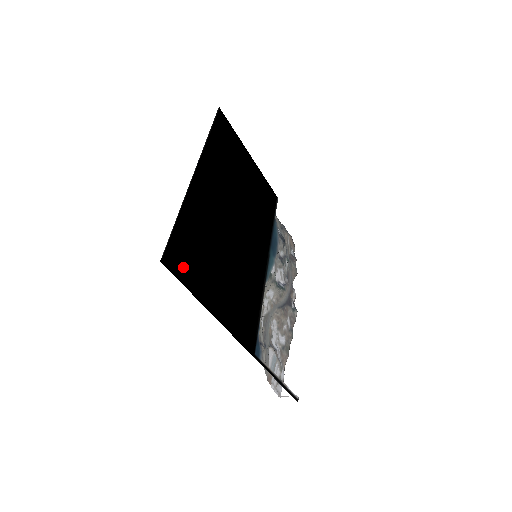
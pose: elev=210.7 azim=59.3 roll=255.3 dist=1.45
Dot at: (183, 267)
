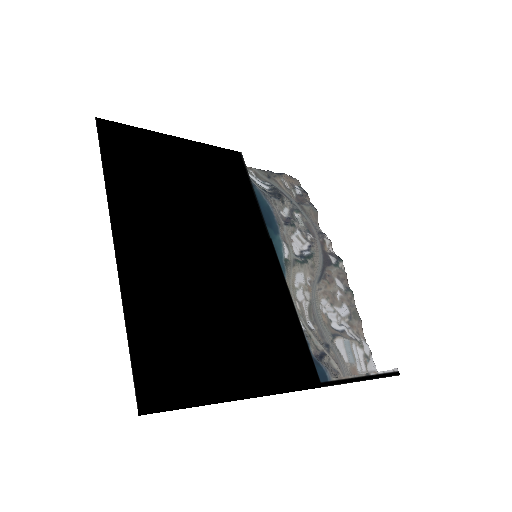
Dot at: (172, 386)
